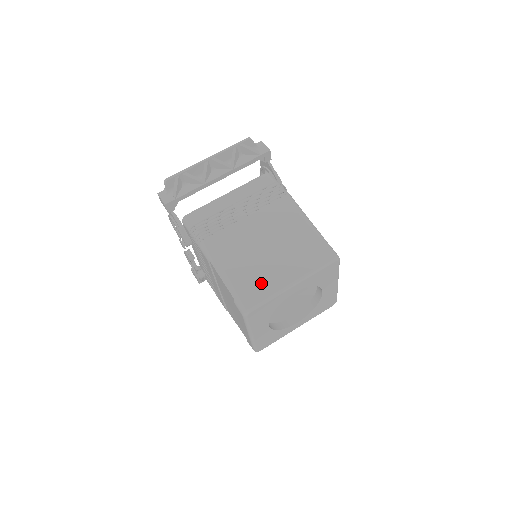
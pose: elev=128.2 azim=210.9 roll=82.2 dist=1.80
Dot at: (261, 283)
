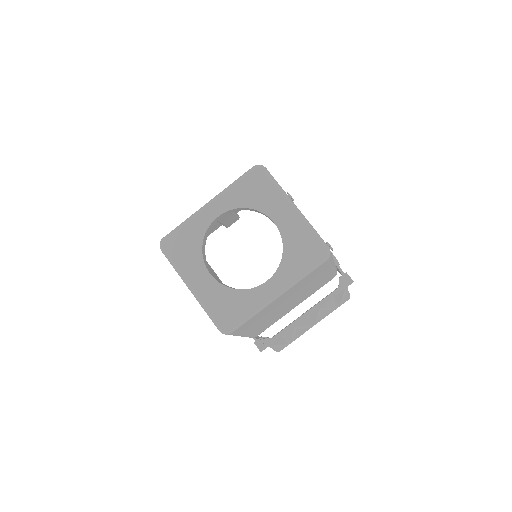
Dot at: occluded
